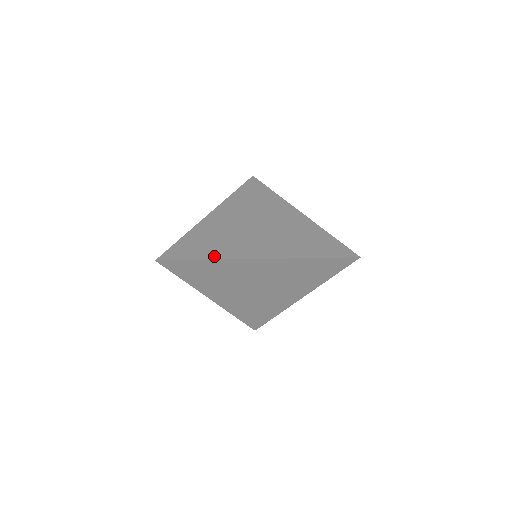
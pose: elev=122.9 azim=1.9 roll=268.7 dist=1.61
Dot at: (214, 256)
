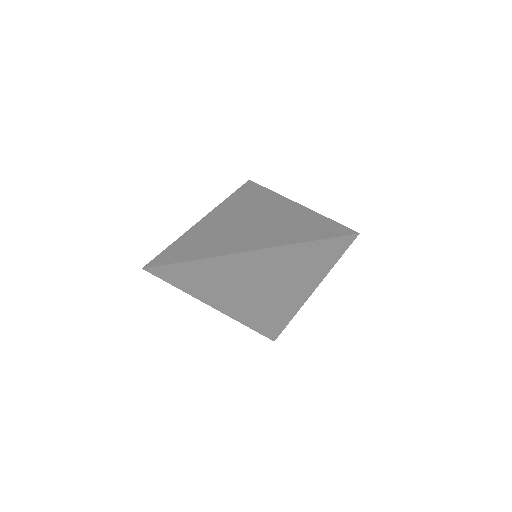
Dot at: (202, 255)
